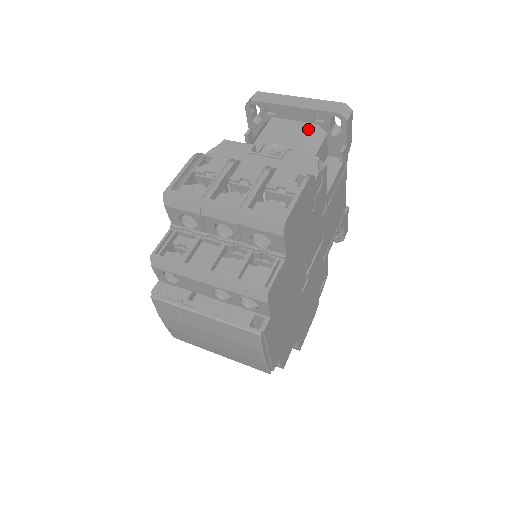
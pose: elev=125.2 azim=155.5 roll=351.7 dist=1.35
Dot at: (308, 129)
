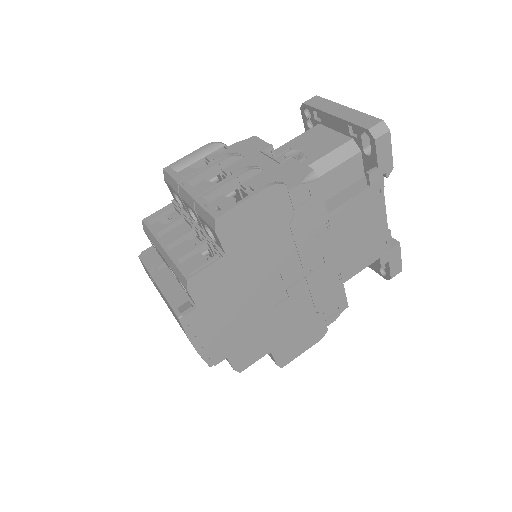
Dot at: (339, 141)
